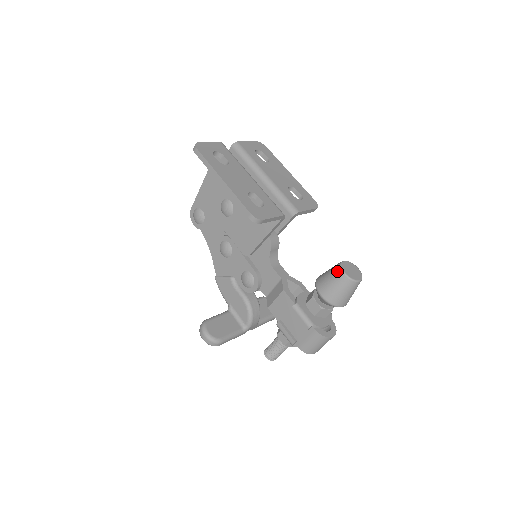
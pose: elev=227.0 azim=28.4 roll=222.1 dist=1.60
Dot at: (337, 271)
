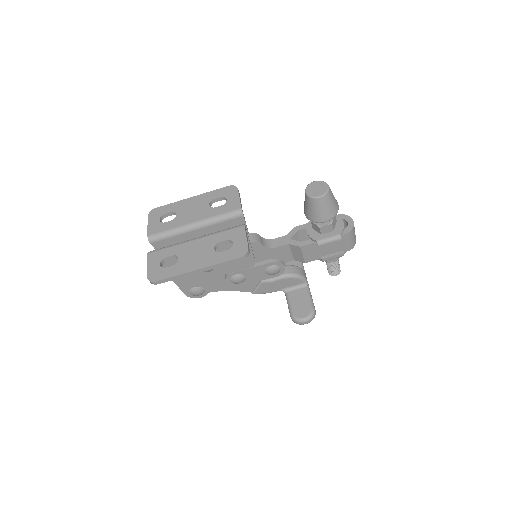
Dot at: (314, 202)
